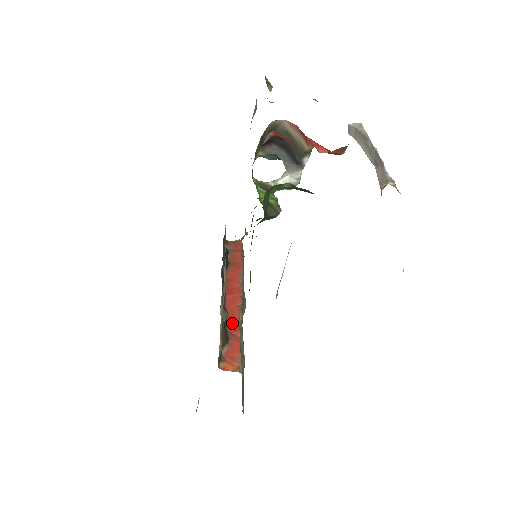
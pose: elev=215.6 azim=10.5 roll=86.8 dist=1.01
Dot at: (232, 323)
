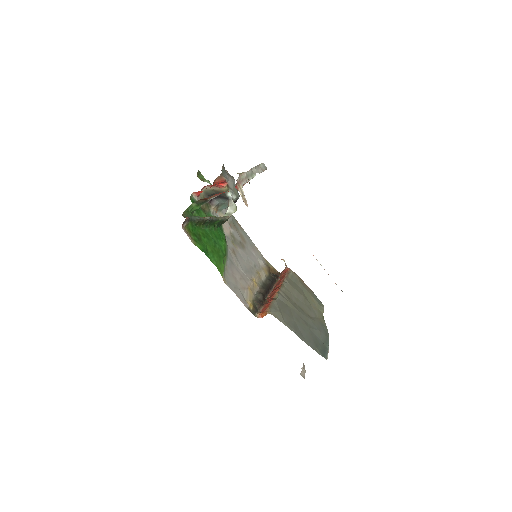
Dot at: (269, 299)
